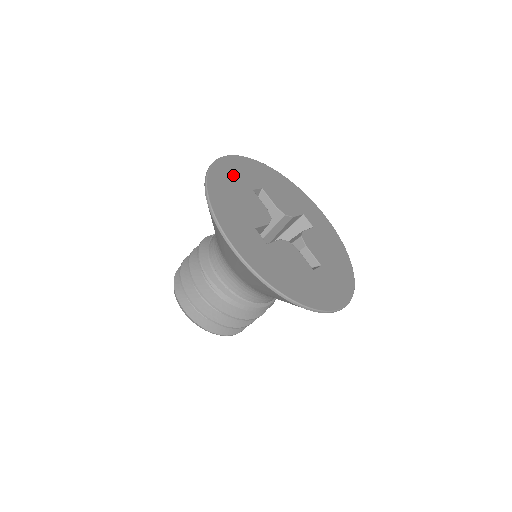
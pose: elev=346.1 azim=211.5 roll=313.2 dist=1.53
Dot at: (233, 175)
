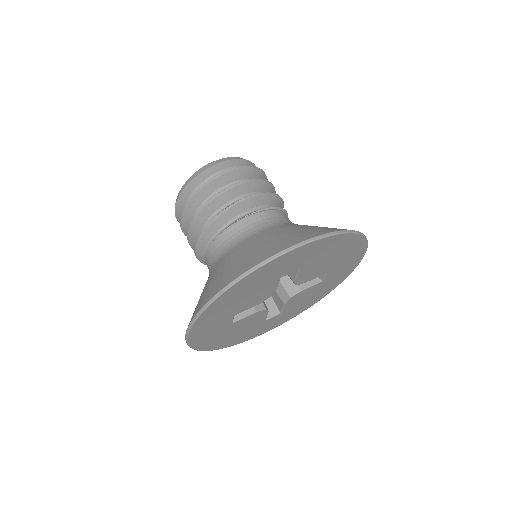
Dot at: (269, 274)
